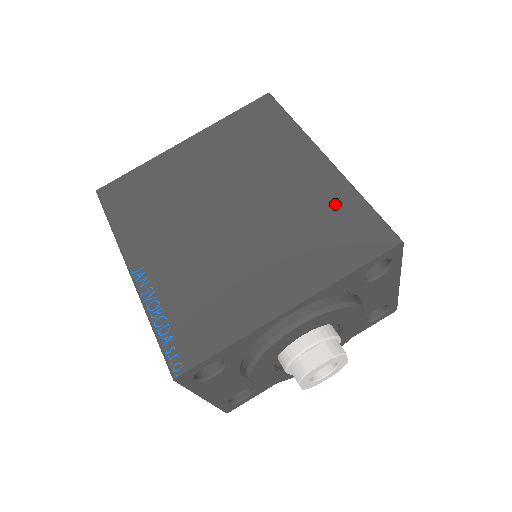
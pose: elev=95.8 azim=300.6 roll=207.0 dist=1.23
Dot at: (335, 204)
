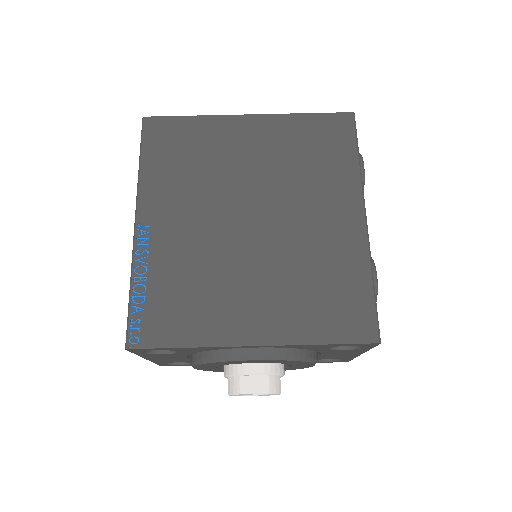
Dot at: (346, 270)
